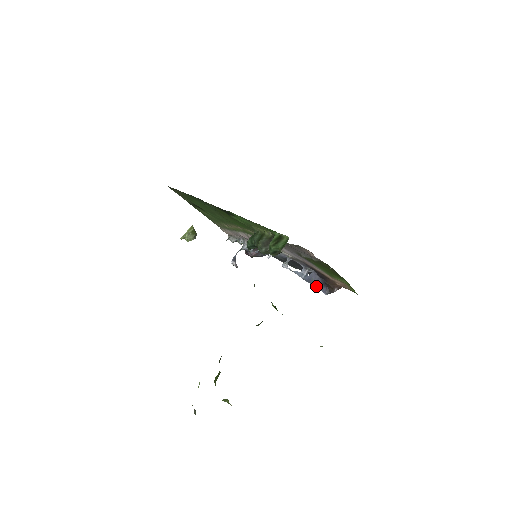
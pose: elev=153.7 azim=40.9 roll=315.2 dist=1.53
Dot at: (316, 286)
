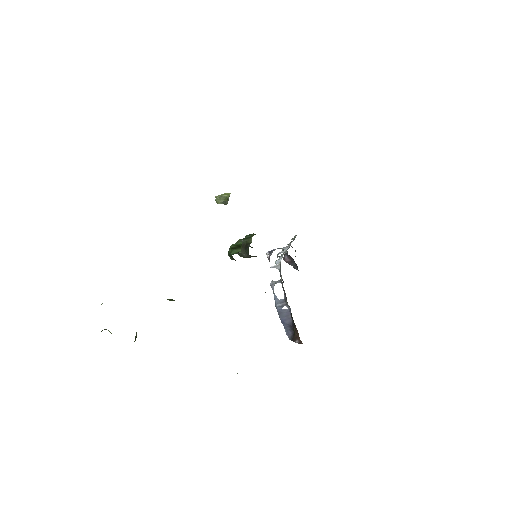
Dot at: (283, 323)
